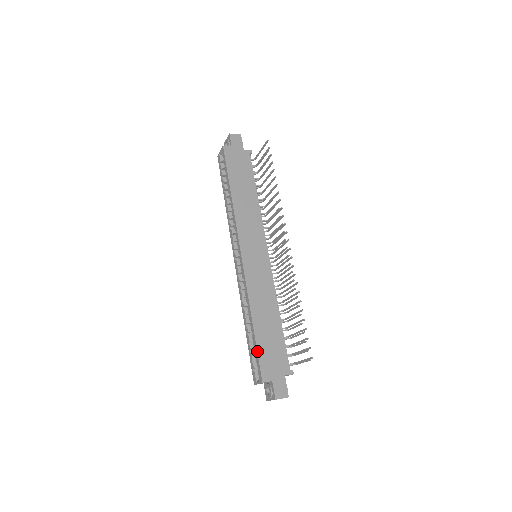
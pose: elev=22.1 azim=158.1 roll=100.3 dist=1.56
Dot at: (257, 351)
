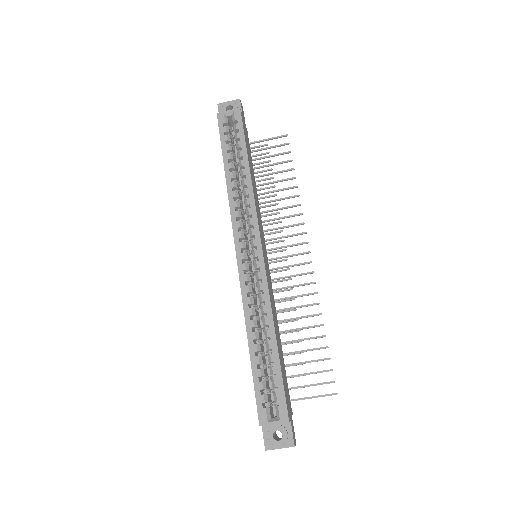
Dot at: (282, 378)
